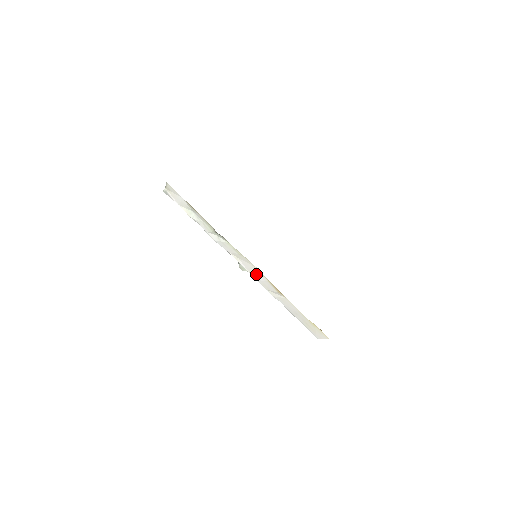
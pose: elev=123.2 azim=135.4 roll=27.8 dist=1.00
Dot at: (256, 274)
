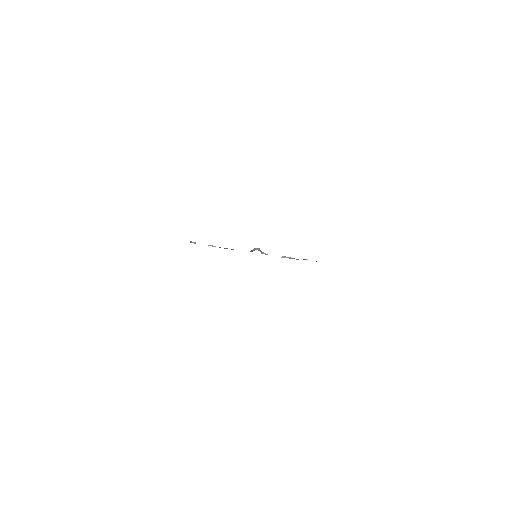
Dot at: occluded
